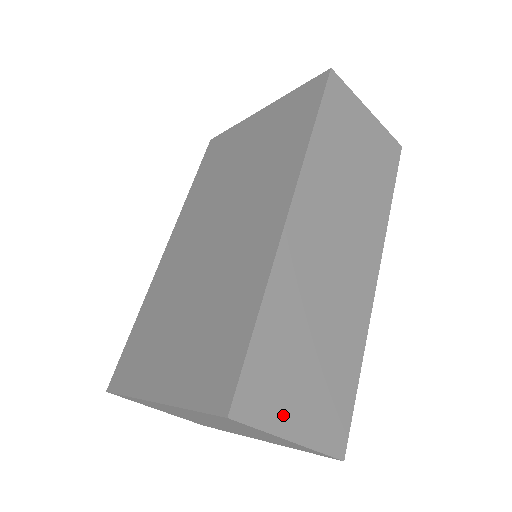
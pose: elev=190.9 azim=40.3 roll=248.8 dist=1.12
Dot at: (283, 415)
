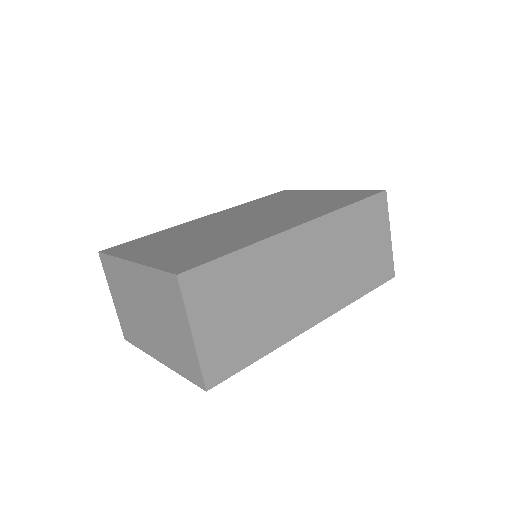
Dot at: (202, 315)
